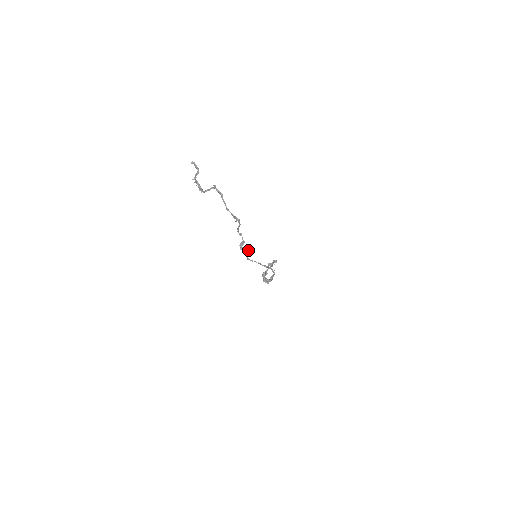
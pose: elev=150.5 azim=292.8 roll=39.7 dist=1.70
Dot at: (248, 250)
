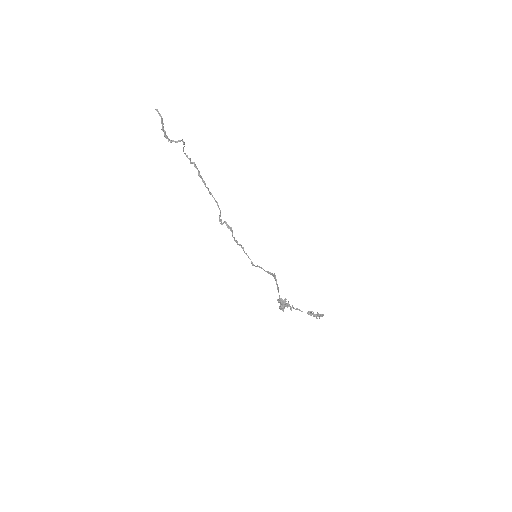
Dot at: (225, 222)
